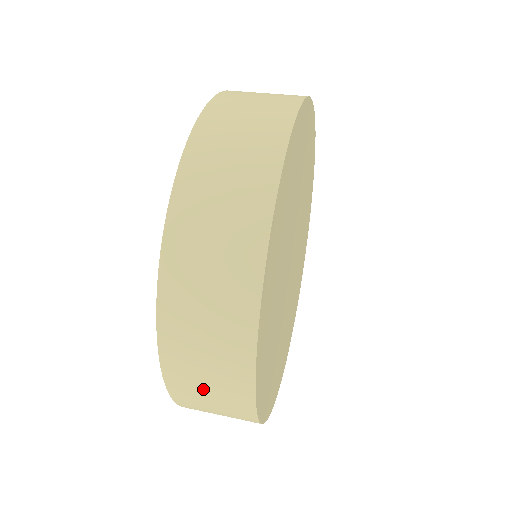
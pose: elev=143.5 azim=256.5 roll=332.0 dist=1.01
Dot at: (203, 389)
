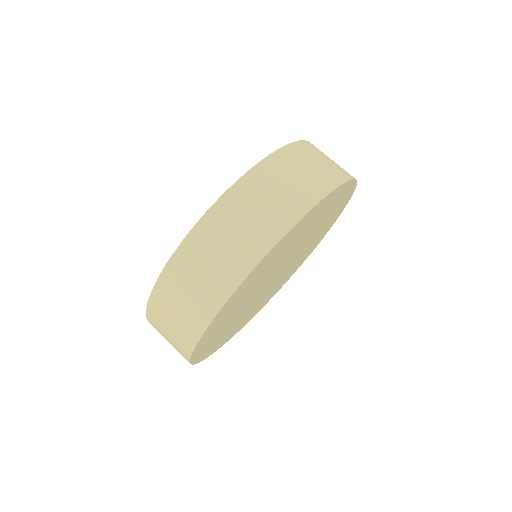
Dot at: occluded
